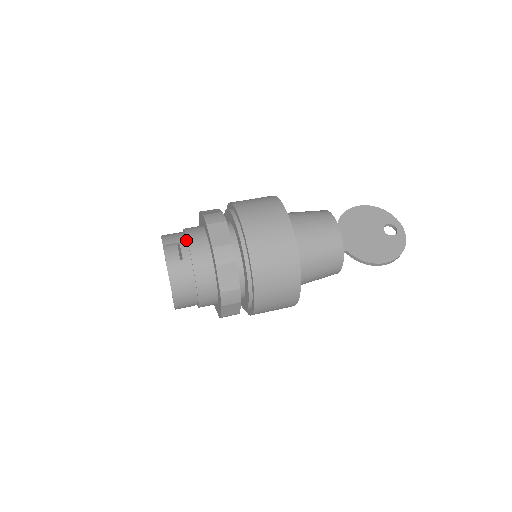
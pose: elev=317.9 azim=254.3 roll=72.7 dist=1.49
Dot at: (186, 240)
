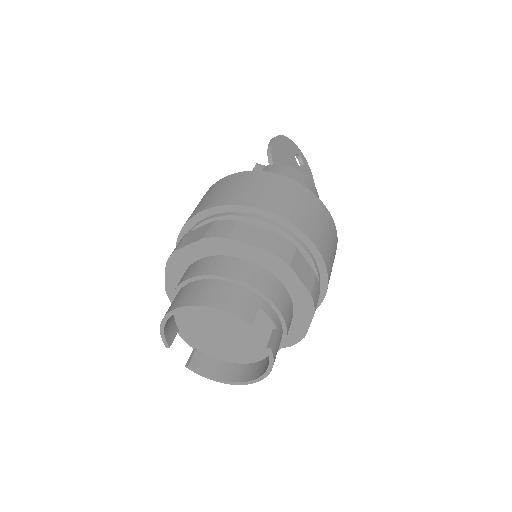
Dot at: (261, 298)
